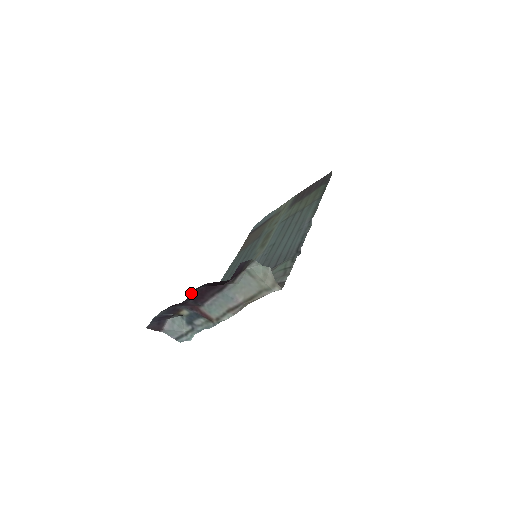
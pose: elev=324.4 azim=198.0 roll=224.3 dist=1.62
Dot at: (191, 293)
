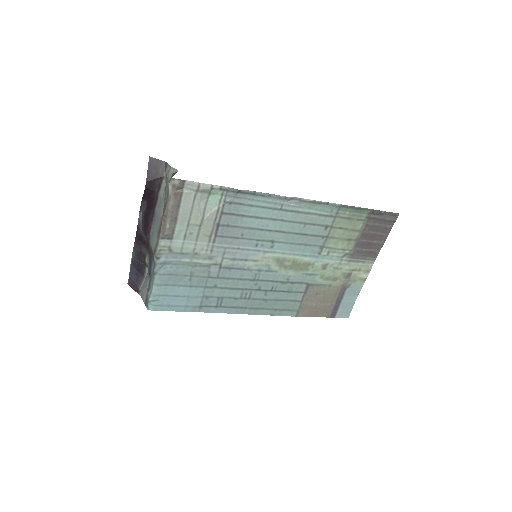
Dot at: (140, 218)
